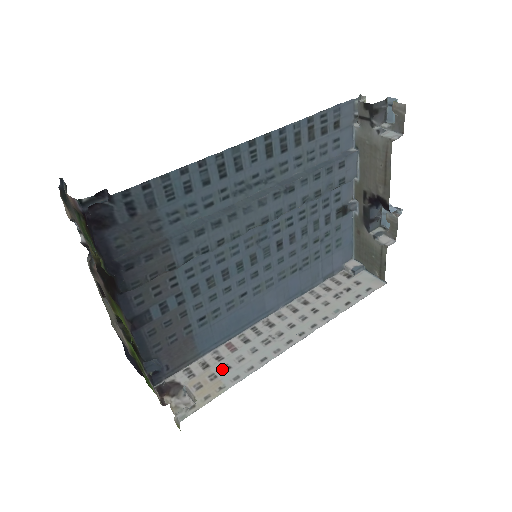
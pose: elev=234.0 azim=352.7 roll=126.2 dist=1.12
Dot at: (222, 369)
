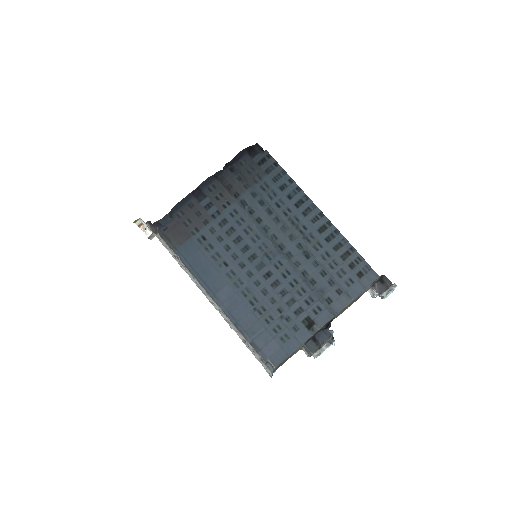
Dot at: occluded
